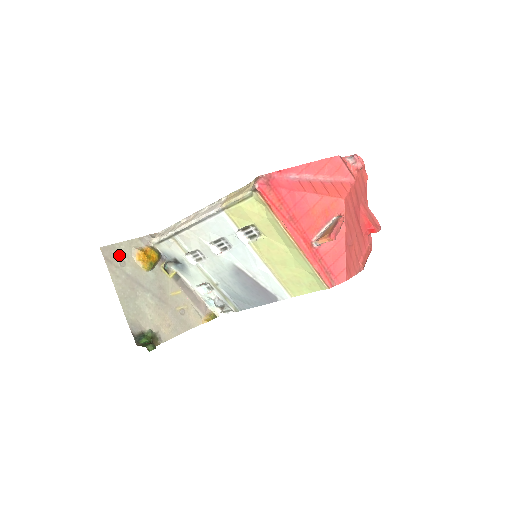
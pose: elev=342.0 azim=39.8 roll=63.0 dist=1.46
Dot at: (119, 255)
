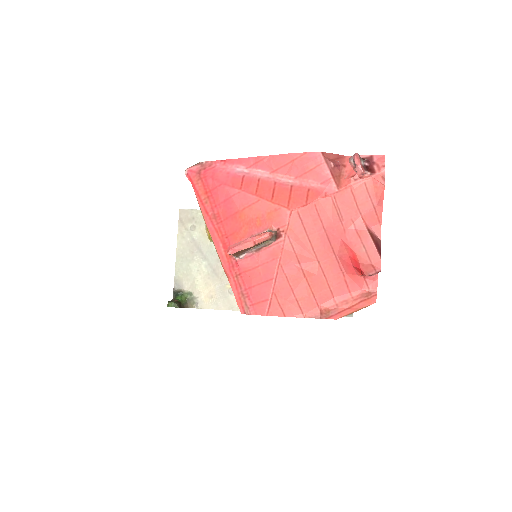
Dot at: (194, 220)
